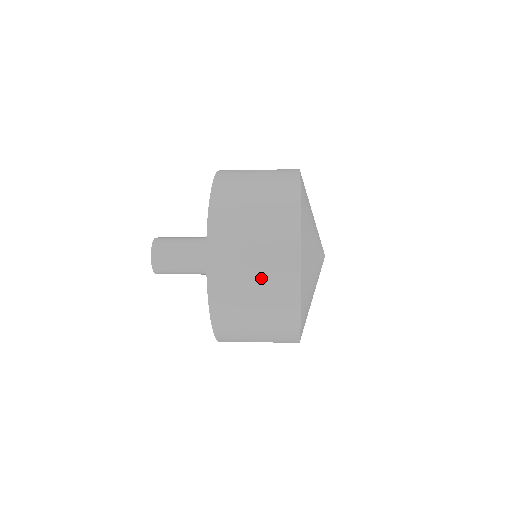
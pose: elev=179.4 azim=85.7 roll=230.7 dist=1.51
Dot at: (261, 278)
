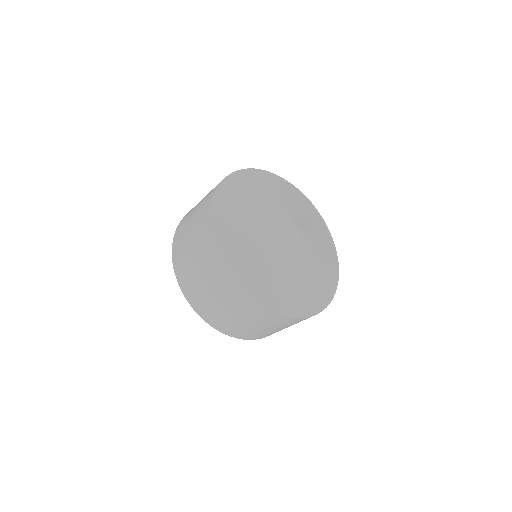
Dot at: (239, 315)
